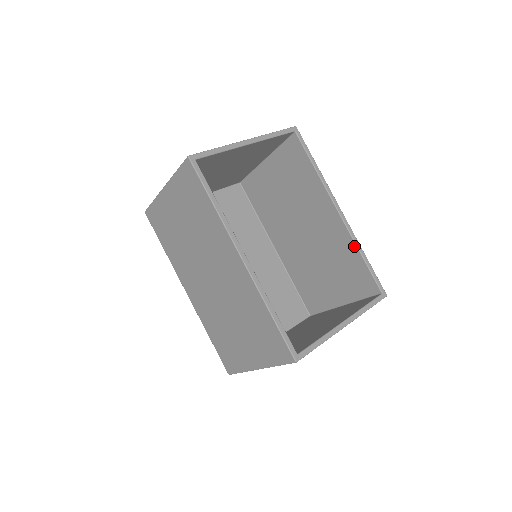
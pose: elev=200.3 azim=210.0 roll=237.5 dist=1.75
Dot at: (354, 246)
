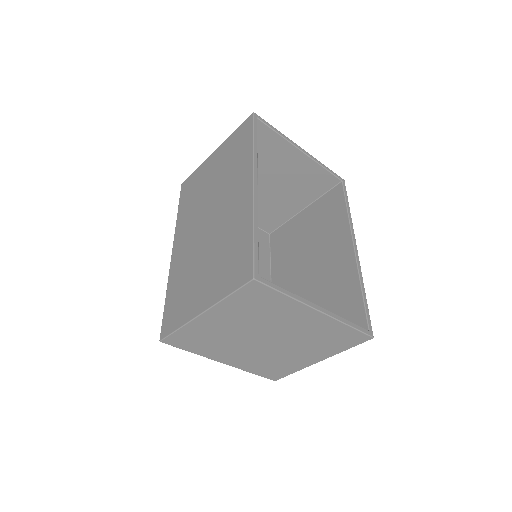
Dot at: (357, 279)
